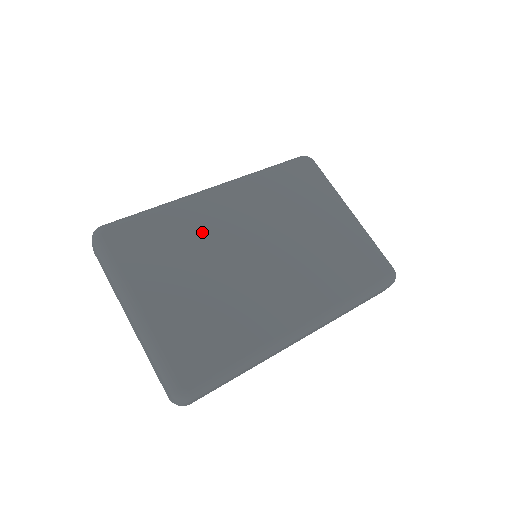
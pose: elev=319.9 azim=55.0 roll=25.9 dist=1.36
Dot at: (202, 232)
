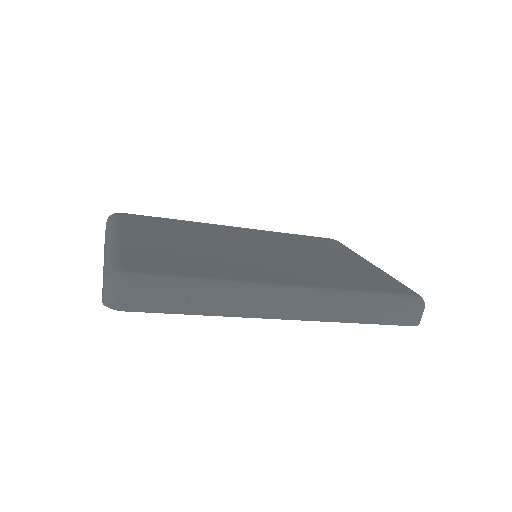
Dot at: (208, 233)
